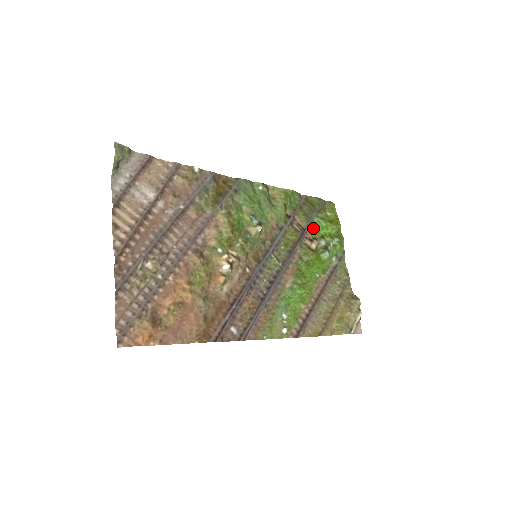
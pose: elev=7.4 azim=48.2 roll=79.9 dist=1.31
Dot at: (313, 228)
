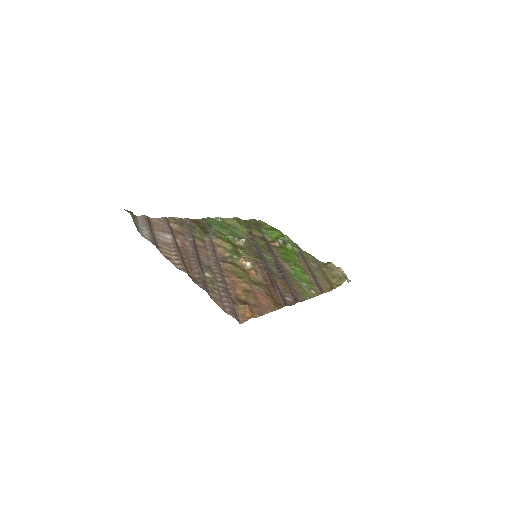
Dot at: (267, 235)
